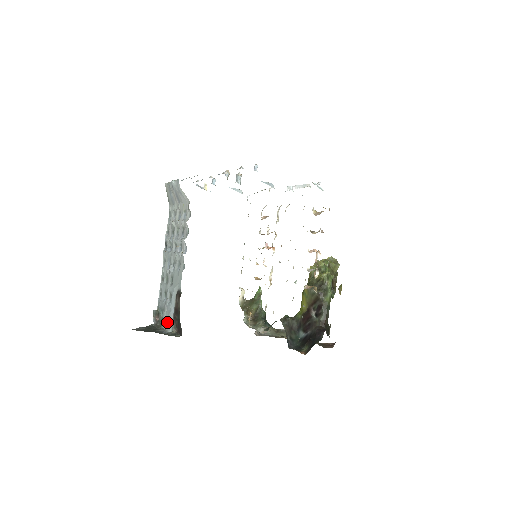
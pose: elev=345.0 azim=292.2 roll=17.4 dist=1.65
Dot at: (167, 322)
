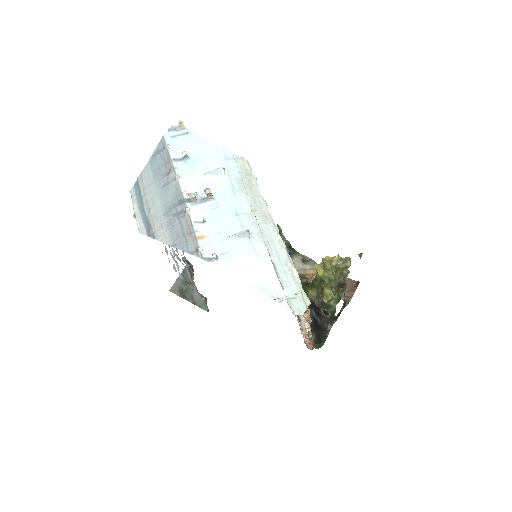
Dot at: occluded
